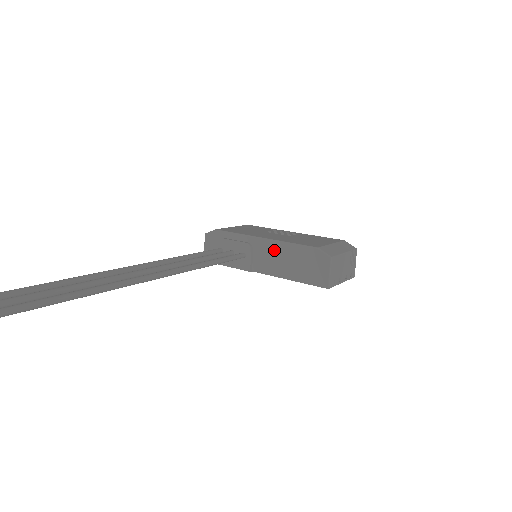
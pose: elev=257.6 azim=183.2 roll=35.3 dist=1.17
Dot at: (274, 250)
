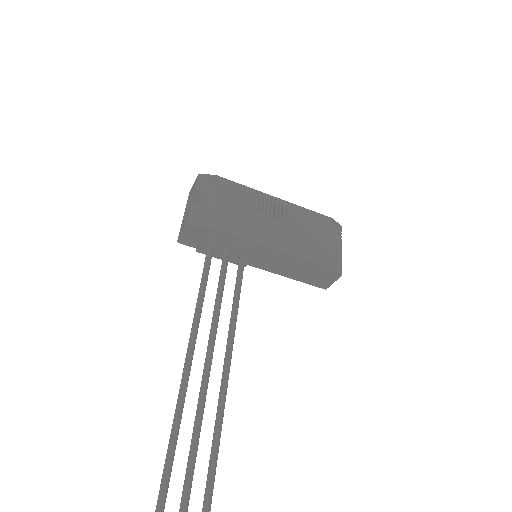
Dot at: (282, 259)
